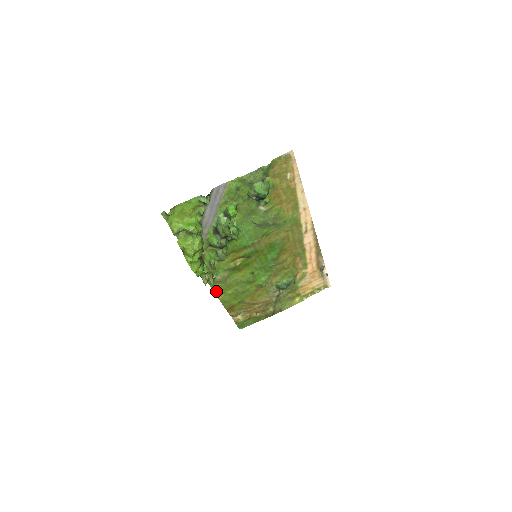
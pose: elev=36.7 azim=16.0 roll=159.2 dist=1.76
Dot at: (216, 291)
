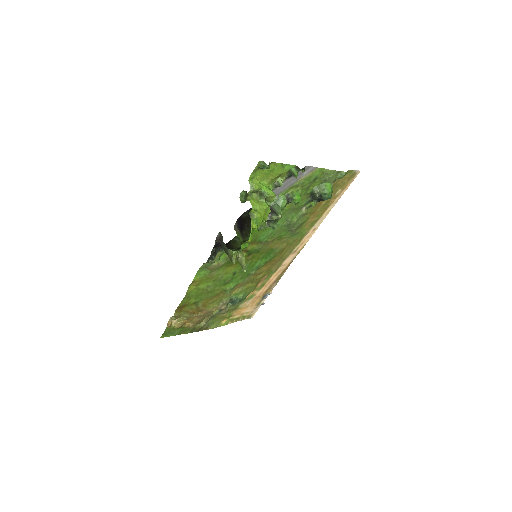
Dot at: (195, 279)
